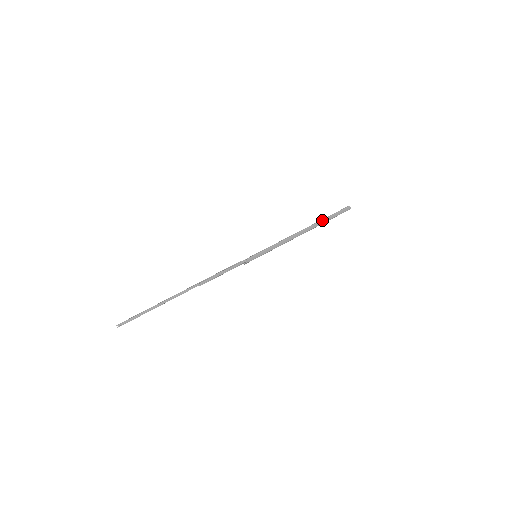
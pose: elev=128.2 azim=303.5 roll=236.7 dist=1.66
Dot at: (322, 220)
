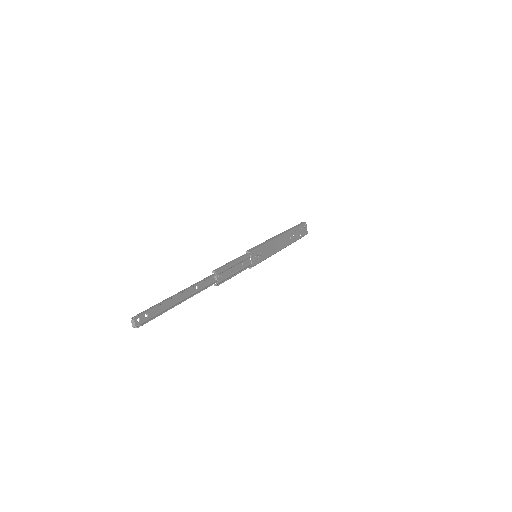
Dot at: (289, 229)
